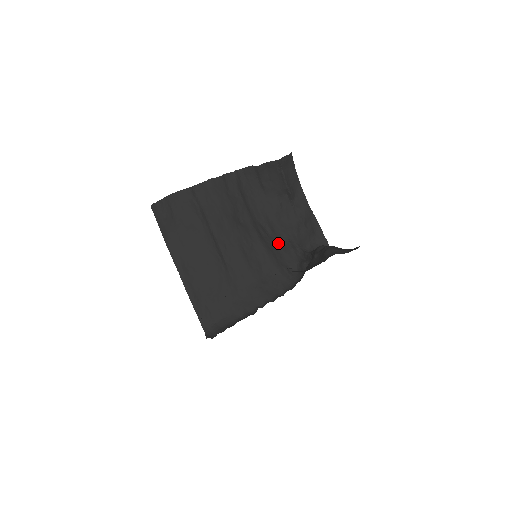
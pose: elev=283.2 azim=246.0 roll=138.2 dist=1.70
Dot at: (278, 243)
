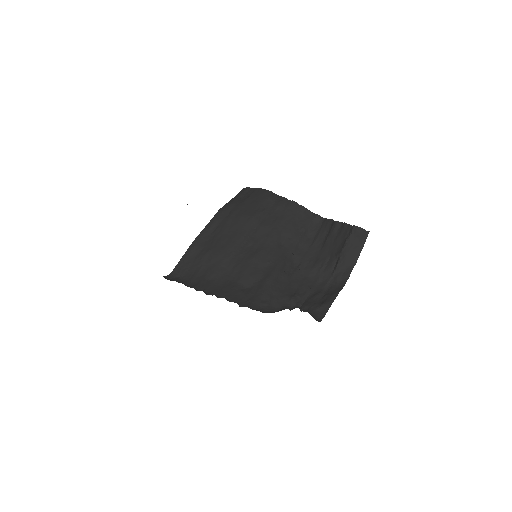
Dot at: (289, 285)
